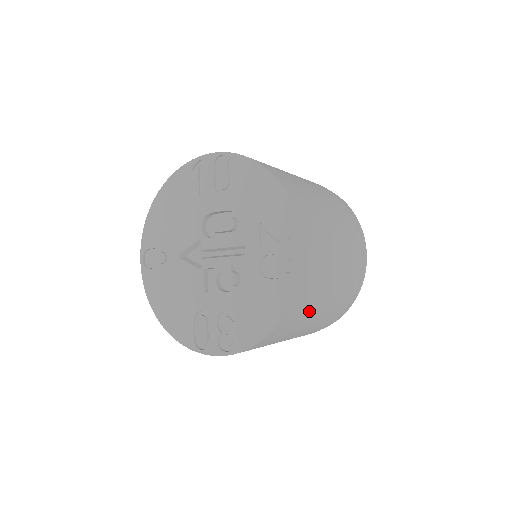
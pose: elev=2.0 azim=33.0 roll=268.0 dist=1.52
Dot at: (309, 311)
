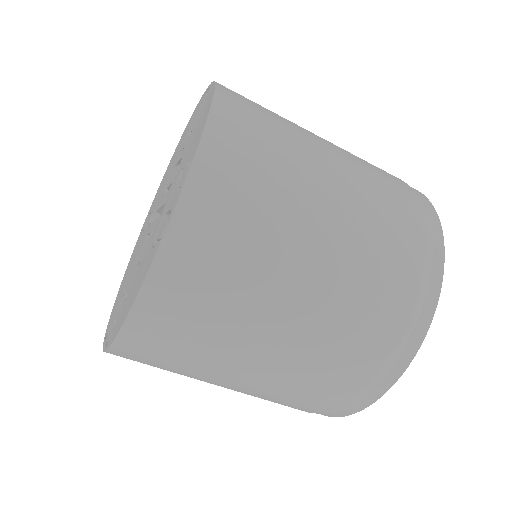
Dot at: (219, 334)
